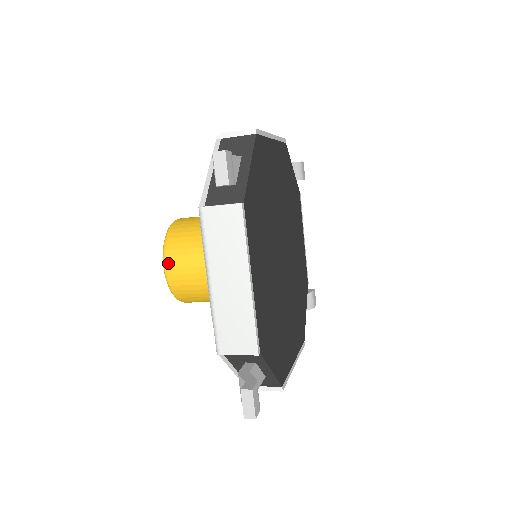
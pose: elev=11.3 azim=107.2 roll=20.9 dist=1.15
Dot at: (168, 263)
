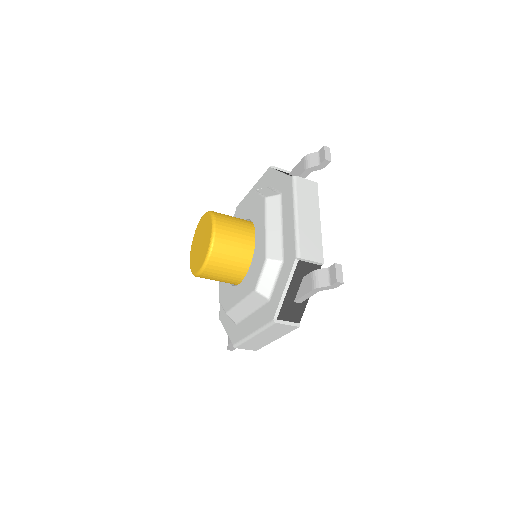
Dot at: (218, 225)
